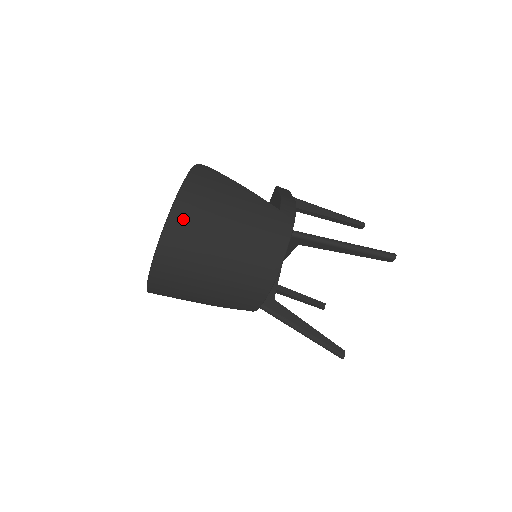
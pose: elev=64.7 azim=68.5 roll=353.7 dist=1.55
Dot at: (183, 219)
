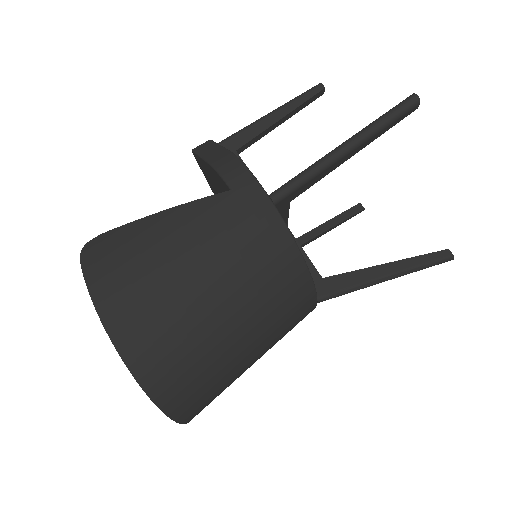
Dot at: (140, 339)
